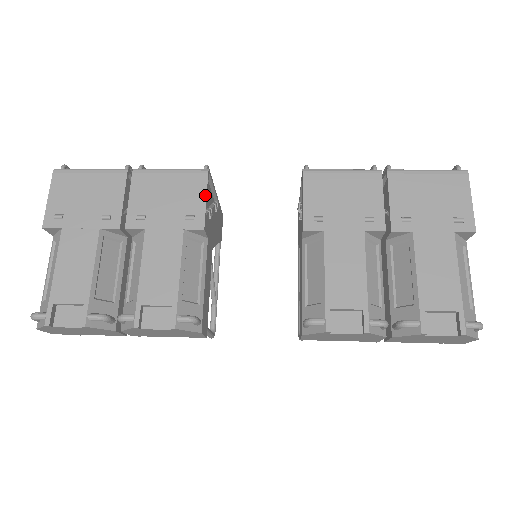
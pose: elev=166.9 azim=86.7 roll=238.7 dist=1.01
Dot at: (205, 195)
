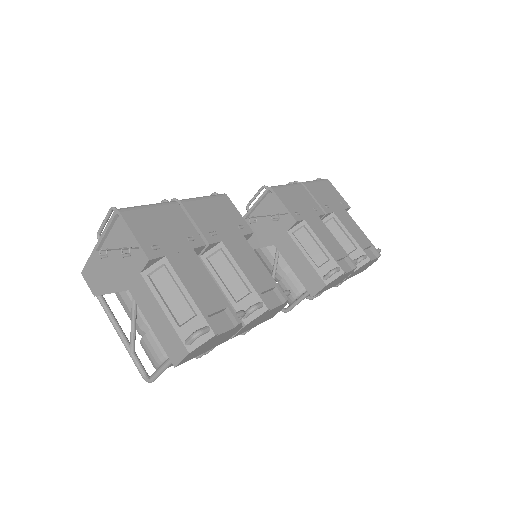
Dot at: (237, 210)
